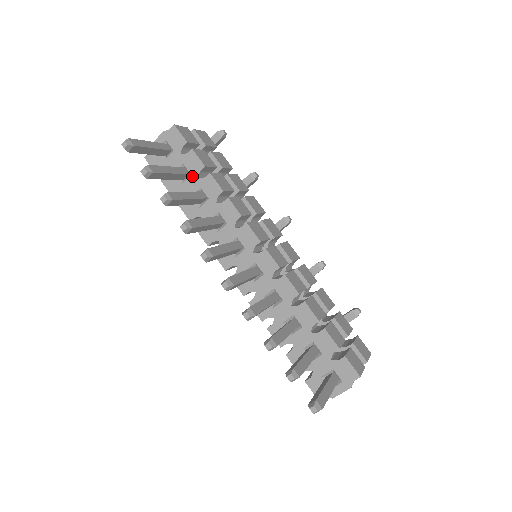
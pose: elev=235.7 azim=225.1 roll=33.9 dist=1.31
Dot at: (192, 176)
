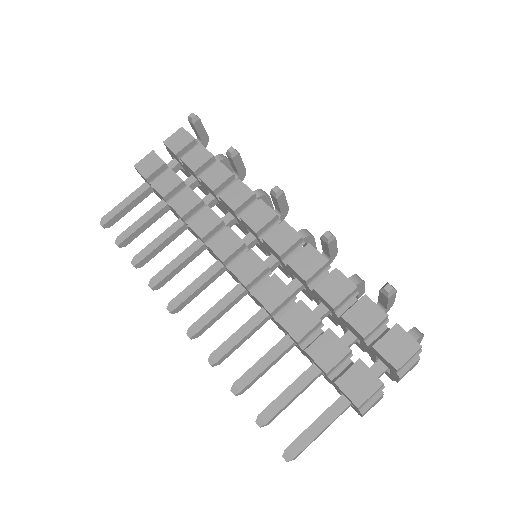
Dot at: (169, 206)
